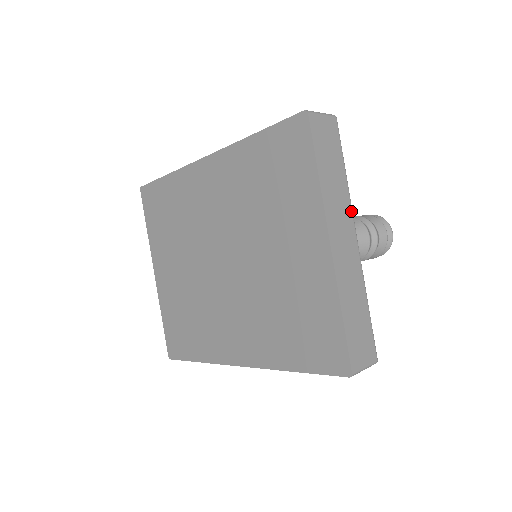
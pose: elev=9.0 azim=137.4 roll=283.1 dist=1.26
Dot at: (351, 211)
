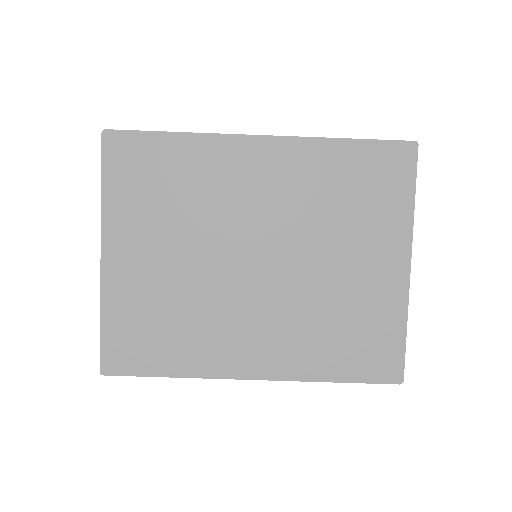
Dot at: occluded
